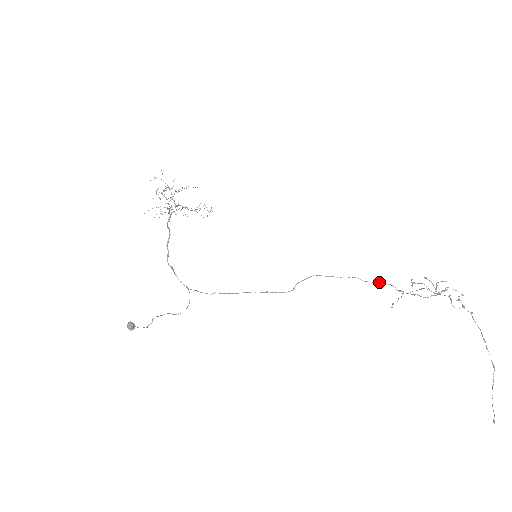
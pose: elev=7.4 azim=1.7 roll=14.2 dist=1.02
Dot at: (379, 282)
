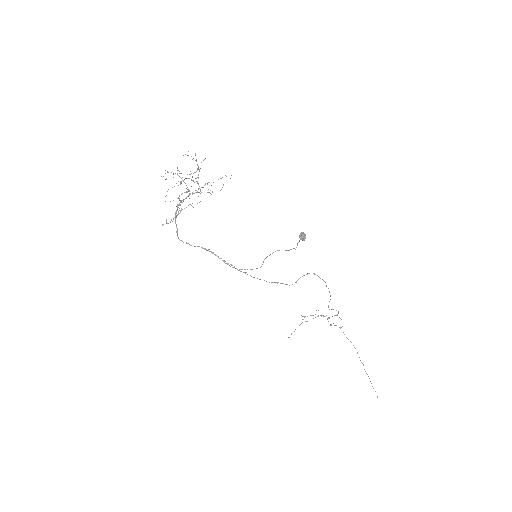
Dot at: occluded
